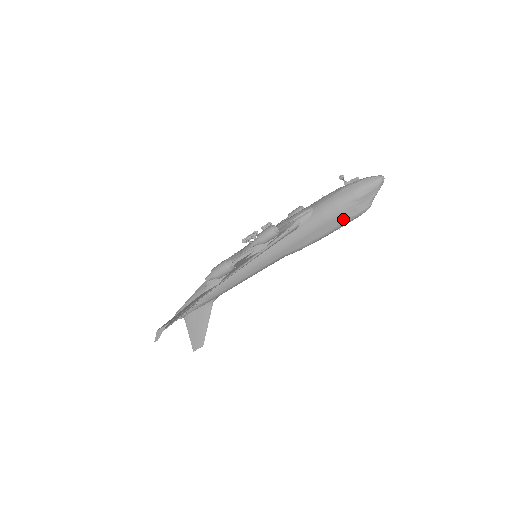
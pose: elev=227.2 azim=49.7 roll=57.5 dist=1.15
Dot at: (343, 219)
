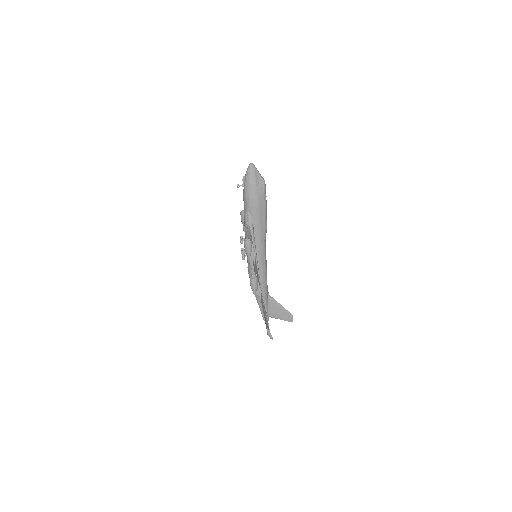
Dot at: (262, 198)
